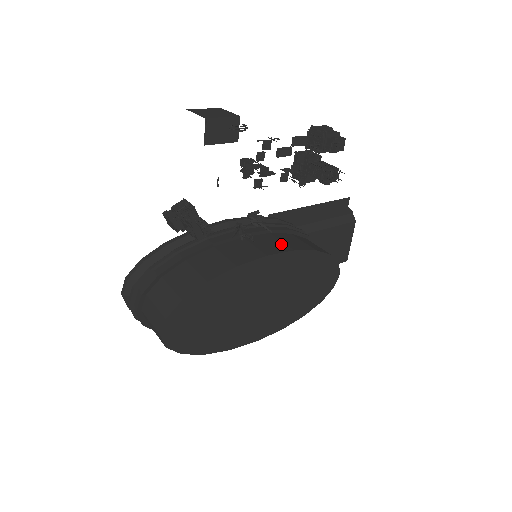
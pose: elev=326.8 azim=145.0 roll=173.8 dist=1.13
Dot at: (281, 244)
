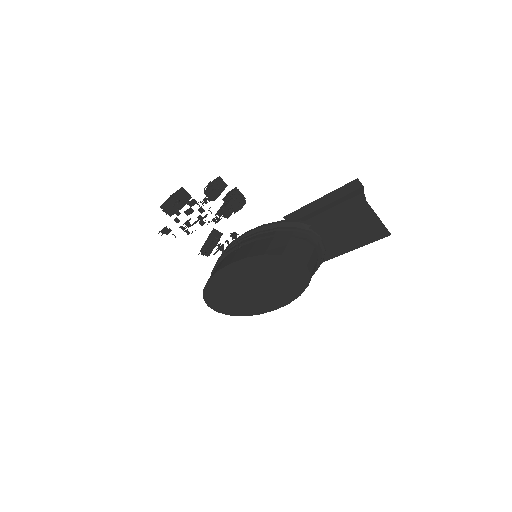
Dot at: (247, 252)
